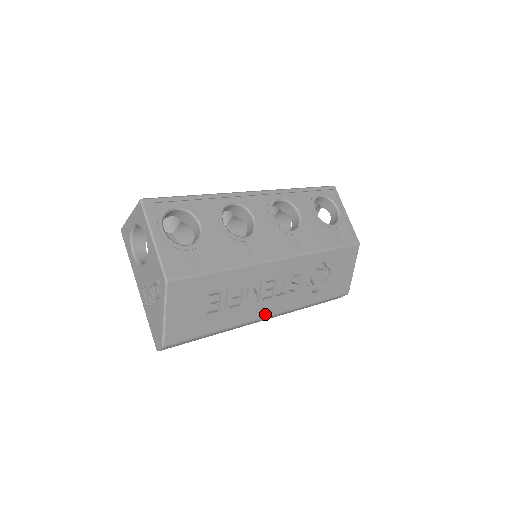
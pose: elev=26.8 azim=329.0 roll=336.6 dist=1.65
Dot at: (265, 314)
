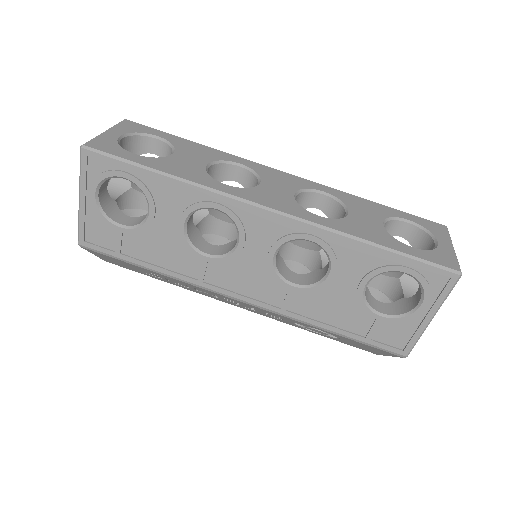
Dot at: (231, 304)
